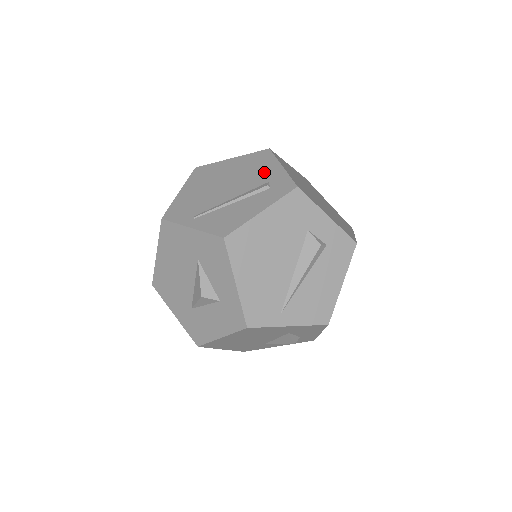
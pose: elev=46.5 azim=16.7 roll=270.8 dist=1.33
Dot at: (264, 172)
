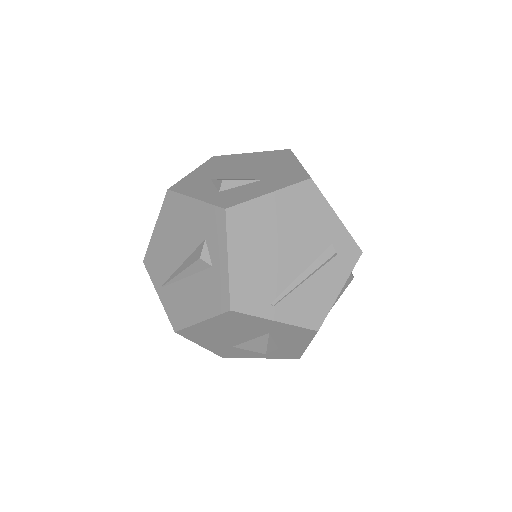
Dot at: (322, 226)
